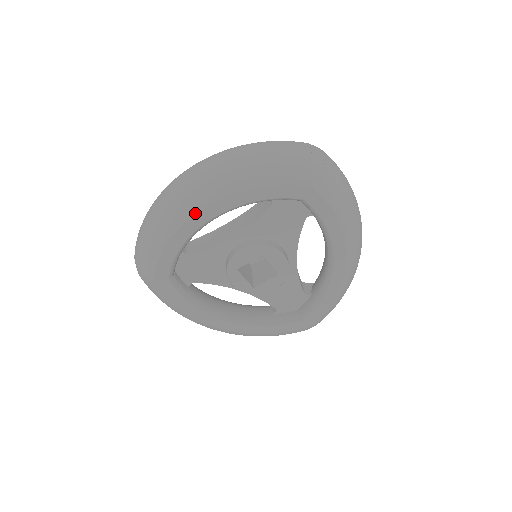
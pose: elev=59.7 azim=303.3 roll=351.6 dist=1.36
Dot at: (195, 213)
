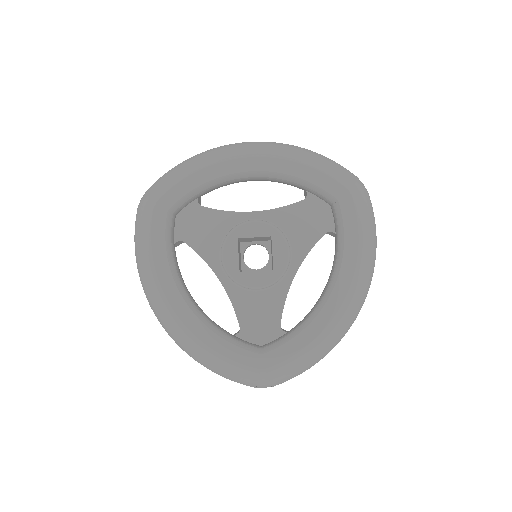
Dot at: (239, 157)
